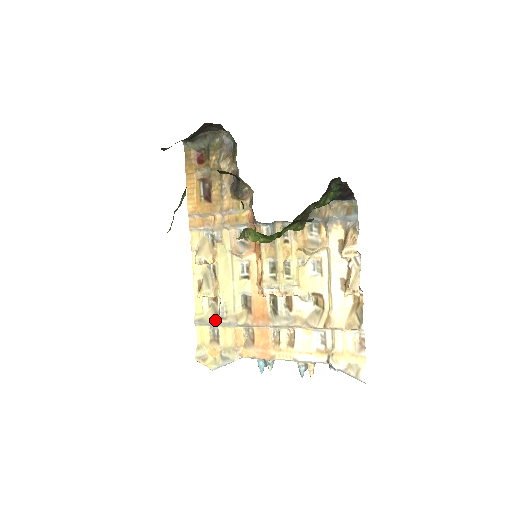
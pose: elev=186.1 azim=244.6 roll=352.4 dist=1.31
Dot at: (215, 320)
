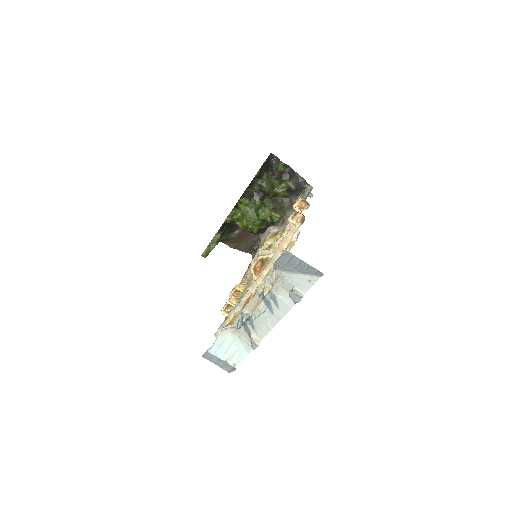
Dot at: (226, 320)
